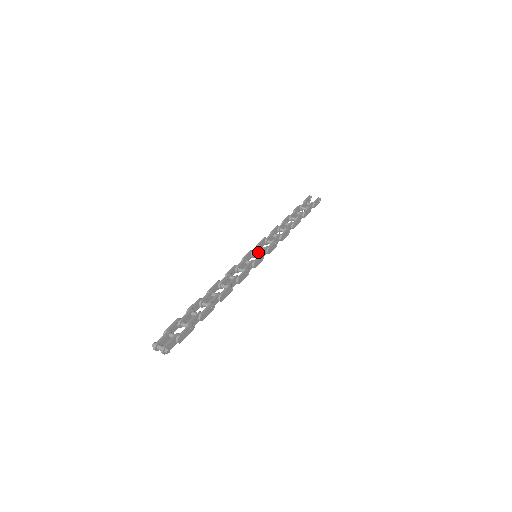
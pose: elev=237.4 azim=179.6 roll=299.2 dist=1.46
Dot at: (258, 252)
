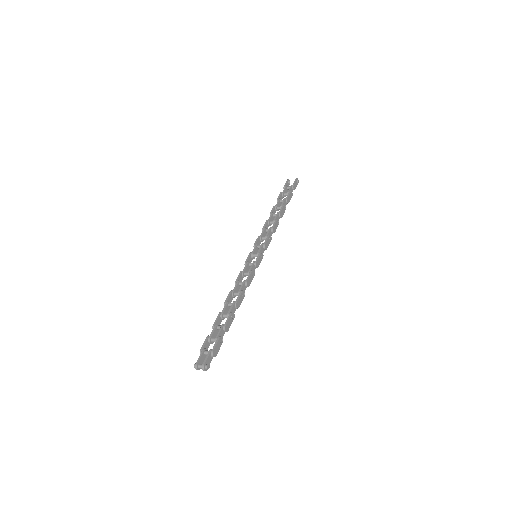
Dot at: (257, 251)
